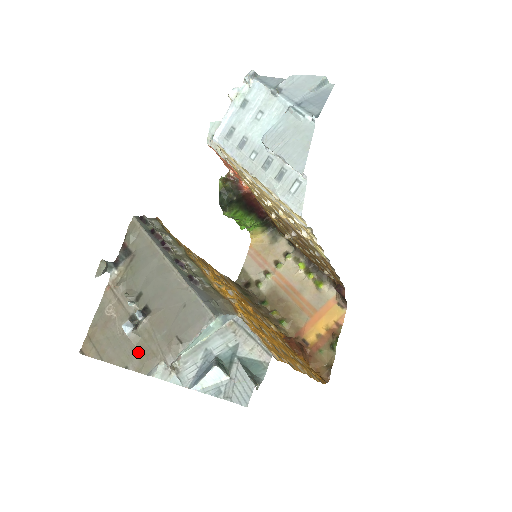
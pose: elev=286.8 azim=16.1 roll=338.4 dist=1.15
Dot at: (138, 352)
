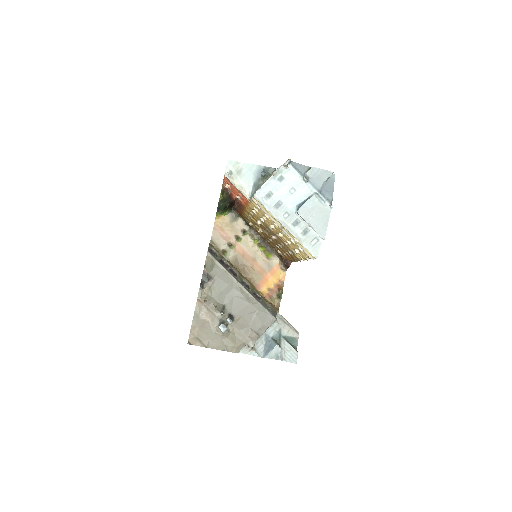
Dot at: (231, 341)
